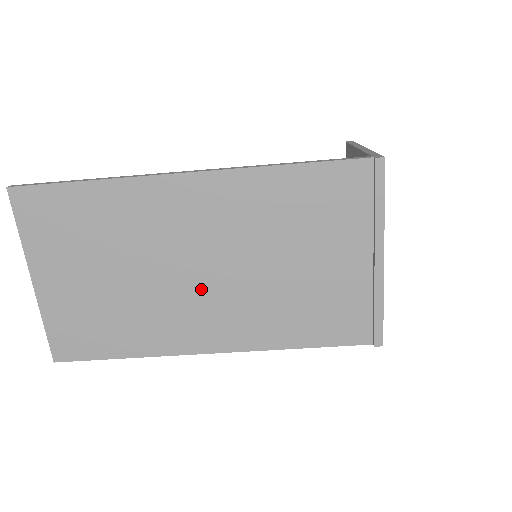
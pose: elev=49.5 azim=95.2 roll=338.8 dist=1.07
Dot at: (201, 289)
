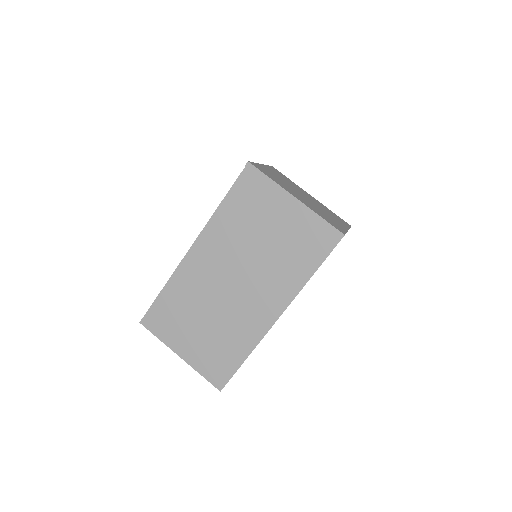
Dot at: (242, 292)
